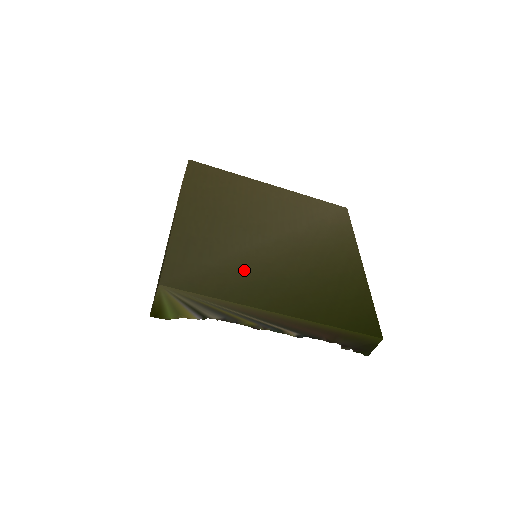
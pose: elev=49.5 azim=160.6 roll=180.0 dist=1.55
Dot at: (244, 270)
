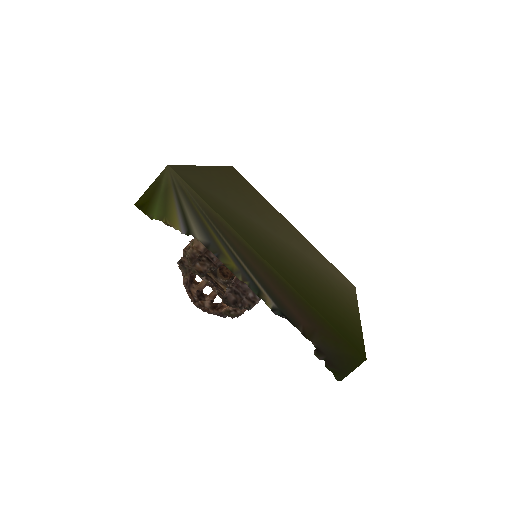
Dot at: (249, 225)
